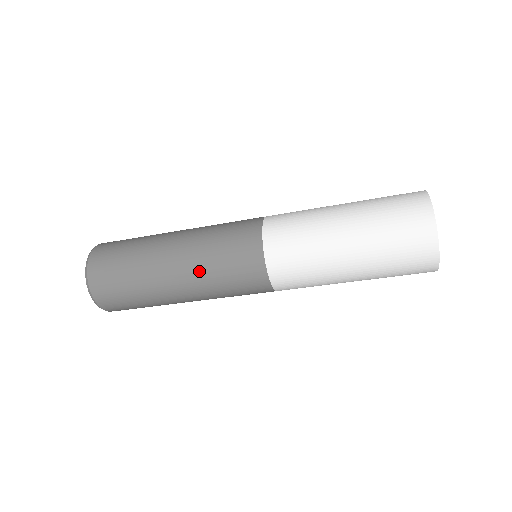
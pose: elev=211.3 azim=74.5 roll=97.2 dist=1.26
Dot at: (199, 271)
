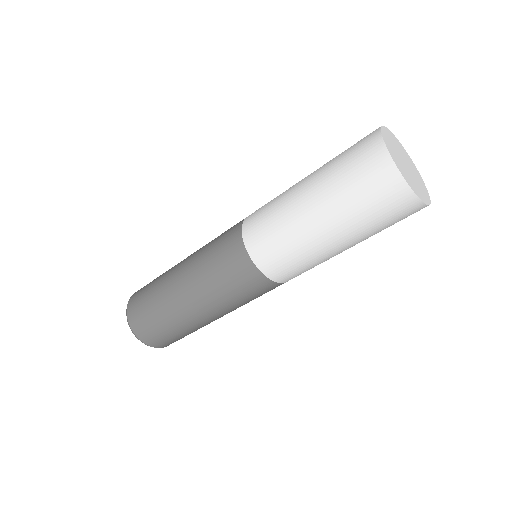
Dot at: (201, 284)
